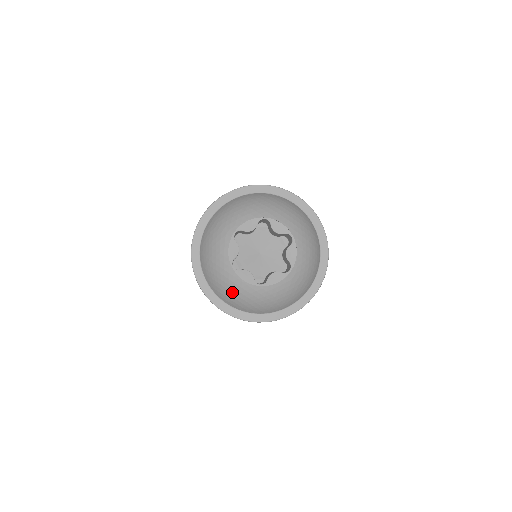
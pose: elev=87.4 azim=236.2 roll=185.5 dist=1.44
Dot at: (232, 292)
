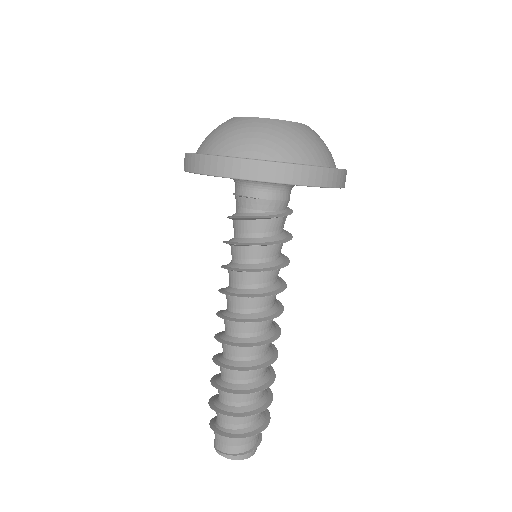
Dot at: (255, 132)
